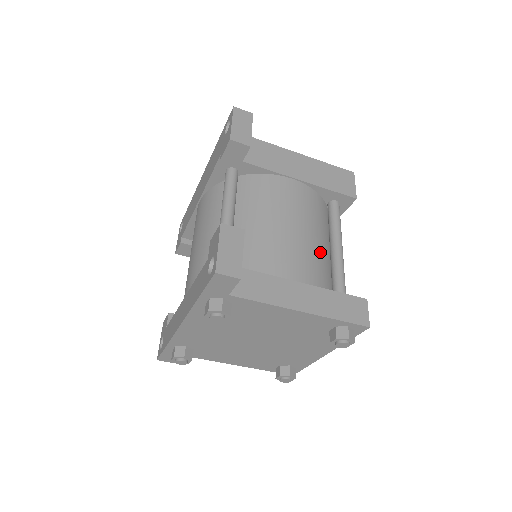
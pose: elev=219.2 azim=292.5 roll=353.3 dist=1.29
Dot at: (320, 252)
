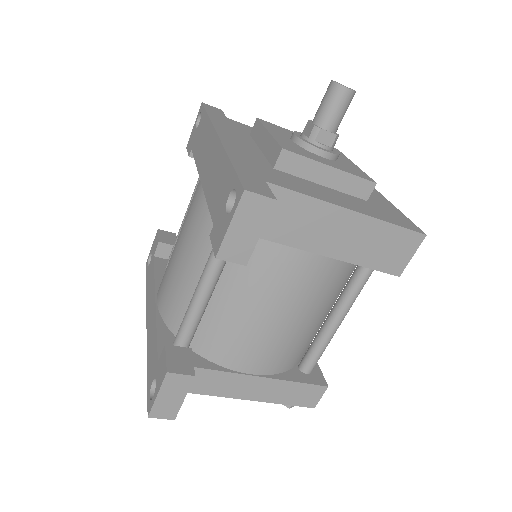
Dot at: (307, 332)
